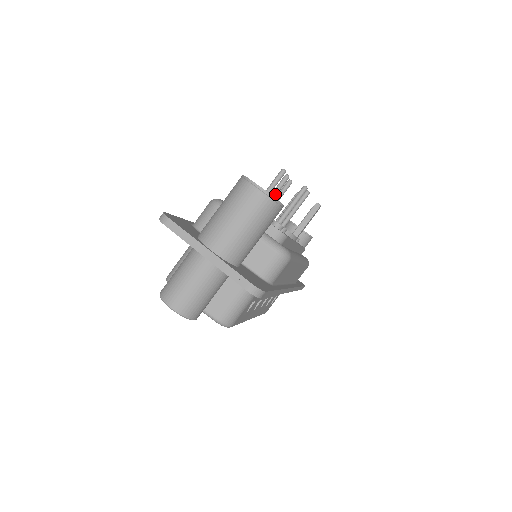
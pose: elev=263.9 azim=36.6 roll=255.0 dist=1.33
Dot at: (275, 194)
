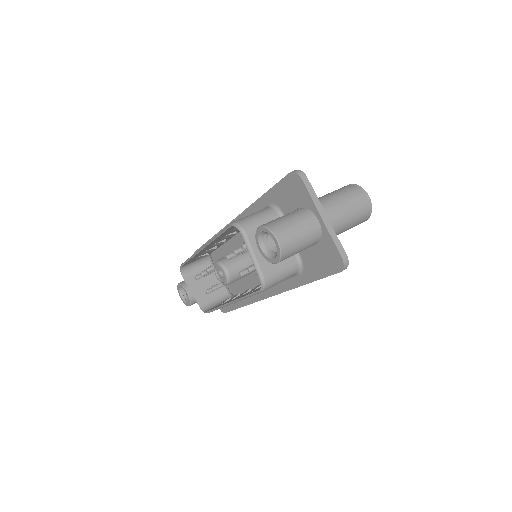
Dot at: occluded
